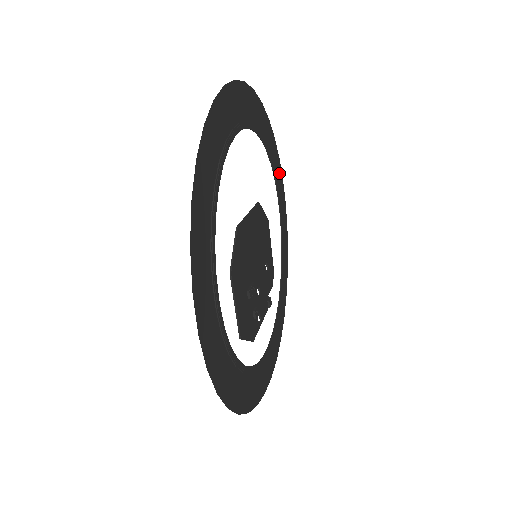
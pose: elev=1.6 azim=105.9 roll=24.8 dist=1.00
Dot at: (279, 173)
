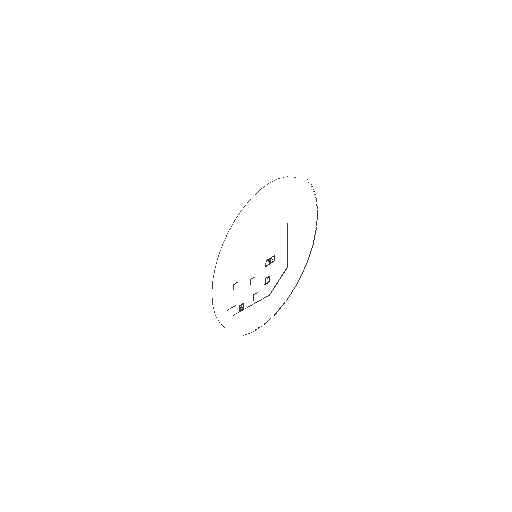
Dot at: occluded
